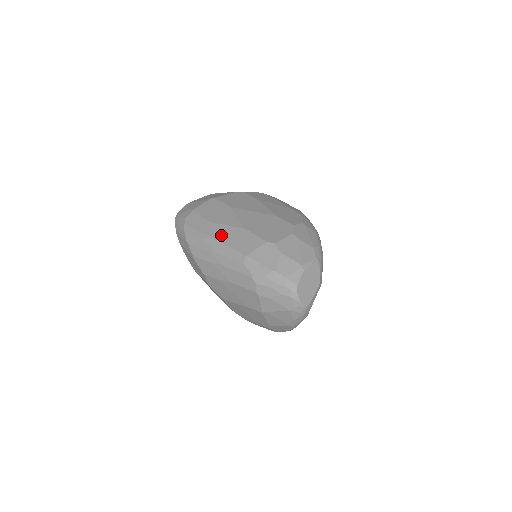
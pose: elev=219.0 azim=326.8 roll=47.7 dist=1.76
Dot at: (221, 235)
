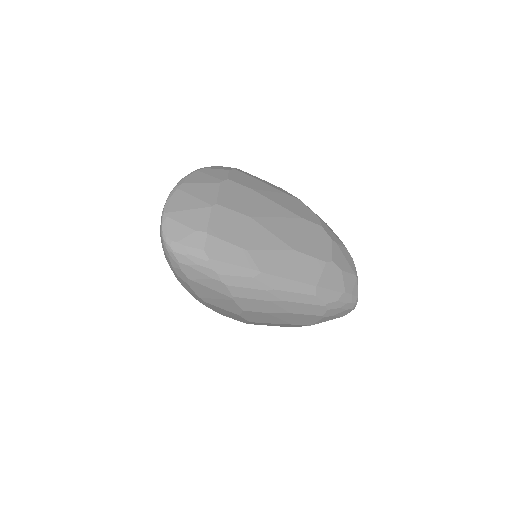
Dot at: (274, 266)
